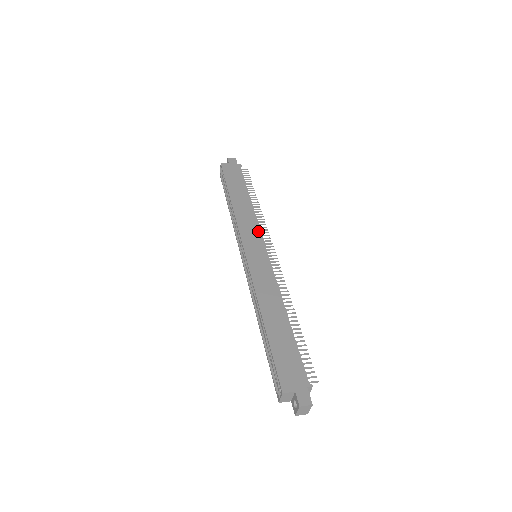
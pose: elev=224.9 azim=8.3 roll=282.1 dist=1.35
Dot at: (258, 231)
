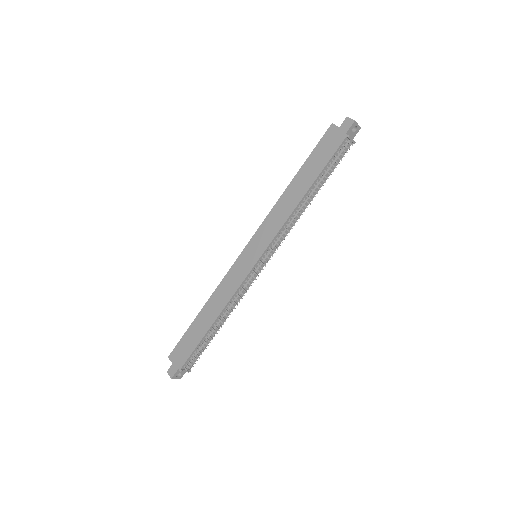
Dot at: (272, 236)
